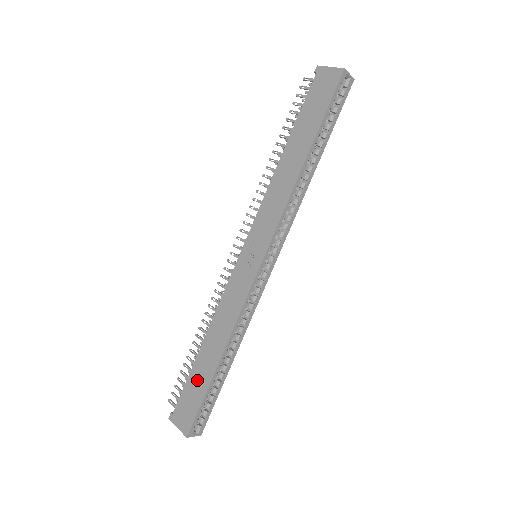
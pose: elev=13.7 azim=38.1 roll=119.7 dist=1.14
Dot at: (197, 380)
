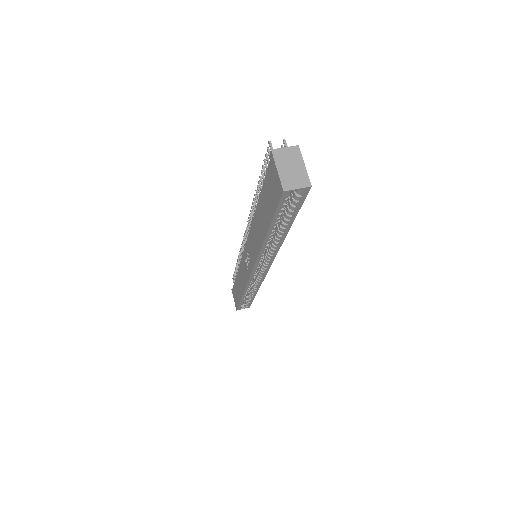
Dot at: (237, 291)
